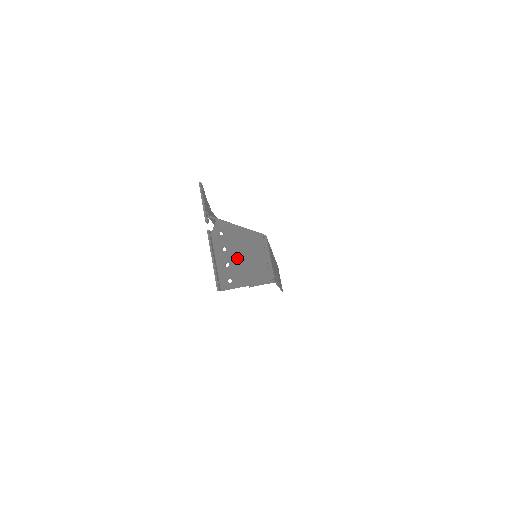
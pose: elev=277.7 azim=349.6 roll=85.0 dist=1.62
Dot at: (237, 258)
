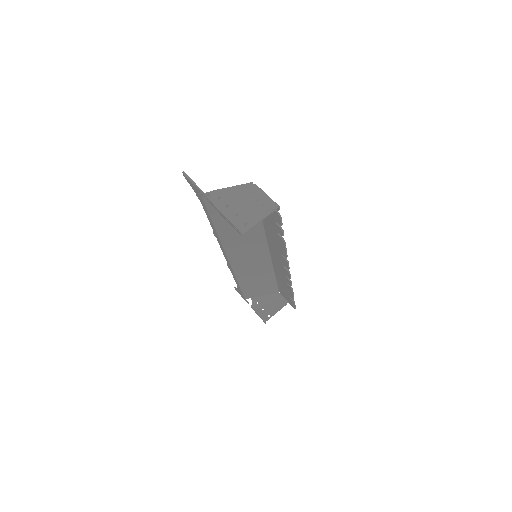
Dot at: (241, 207)
